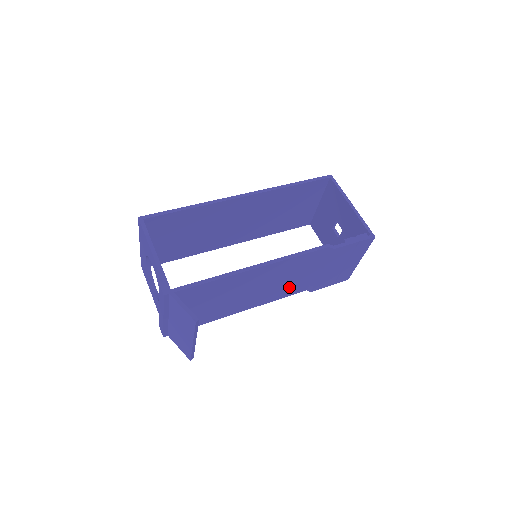
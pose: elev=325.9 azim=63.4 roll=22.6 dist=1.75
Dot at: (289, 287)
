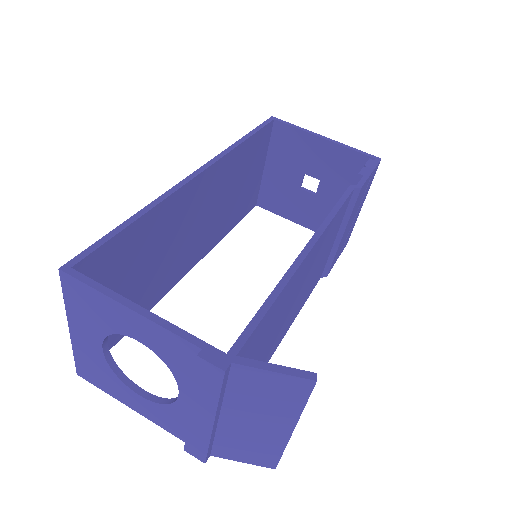
Dot at: (314, 279)
